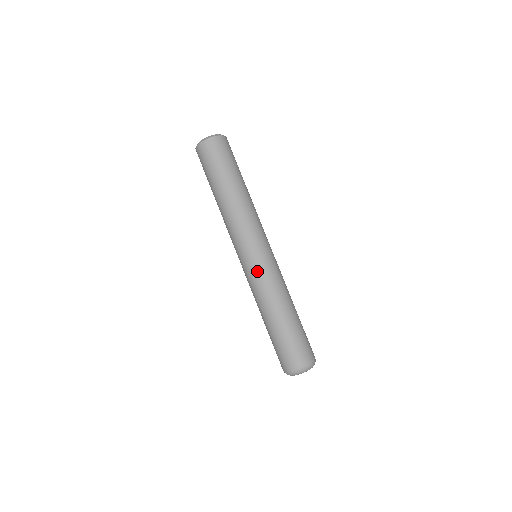
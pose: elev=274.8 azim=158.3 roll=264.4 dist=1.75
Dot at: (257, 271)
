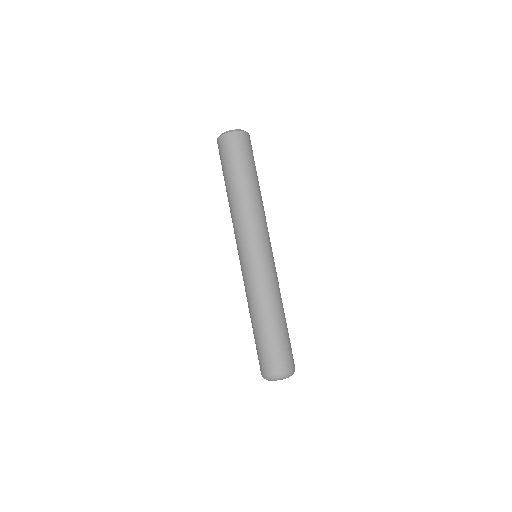
Dot at: (253, 271)
